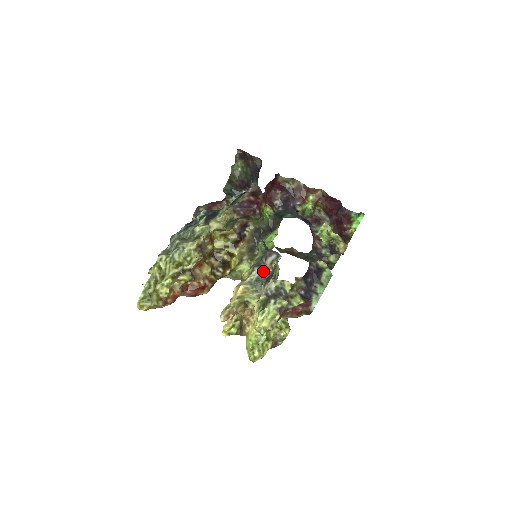
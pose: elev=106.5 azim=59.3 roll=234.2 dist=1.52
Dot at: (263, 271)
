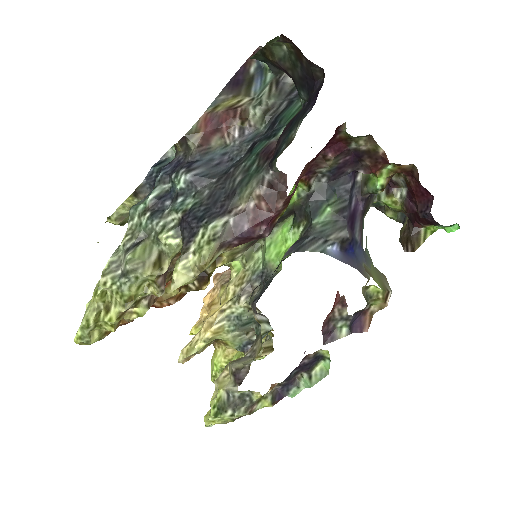
Dot at: (250, 309)
